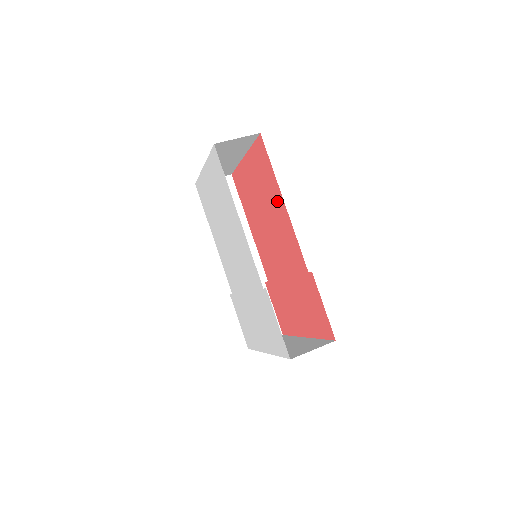
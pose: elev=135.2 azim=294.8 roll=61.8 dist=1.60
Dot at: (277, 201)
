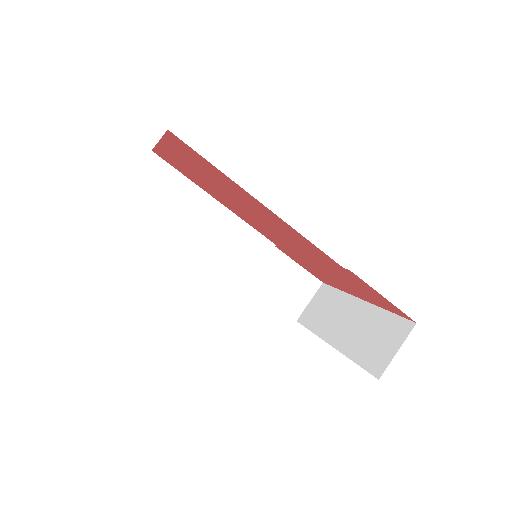
Dot at: (248, 199)
